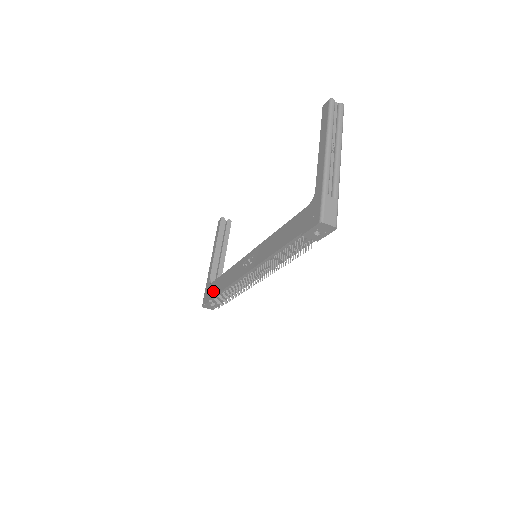
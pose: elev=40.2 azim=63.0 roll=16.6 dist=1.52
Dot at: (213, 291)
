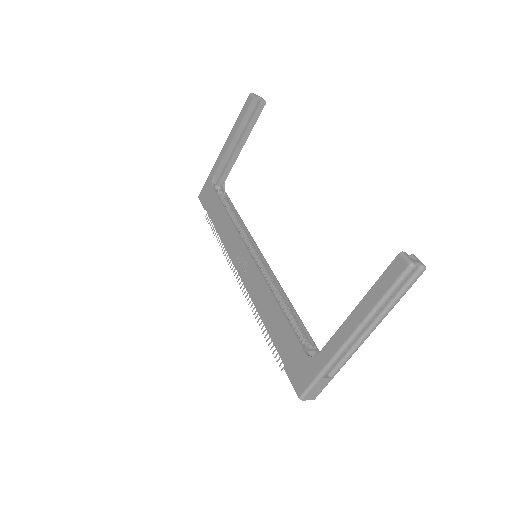
Dot at: (211, 207)
